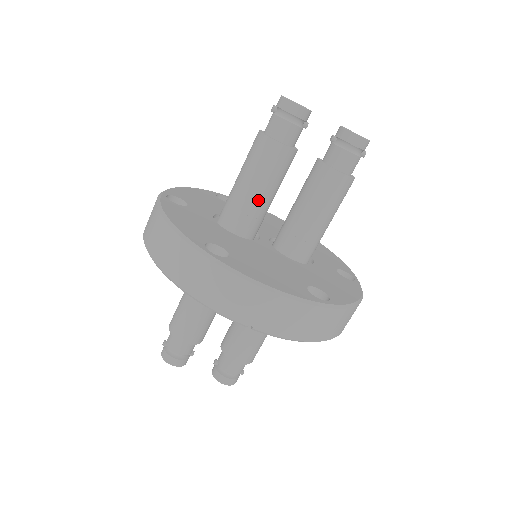
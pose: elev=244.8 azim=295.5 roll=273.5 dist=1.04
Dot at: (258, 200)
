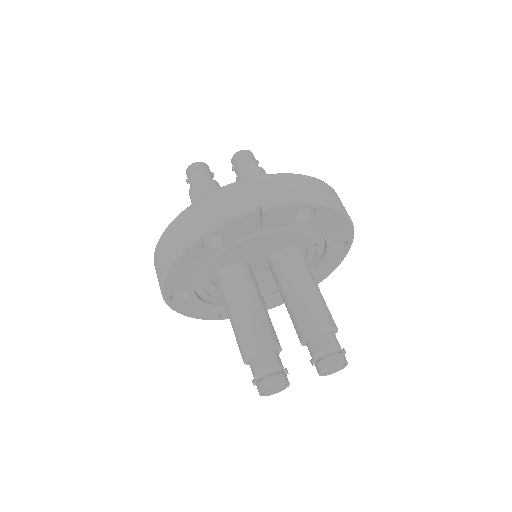
Dot at: occluded
